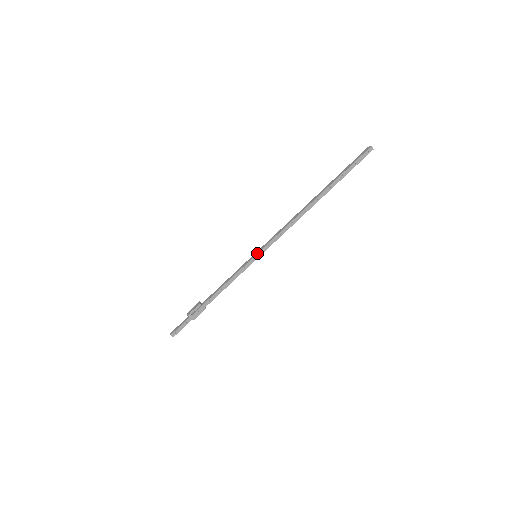
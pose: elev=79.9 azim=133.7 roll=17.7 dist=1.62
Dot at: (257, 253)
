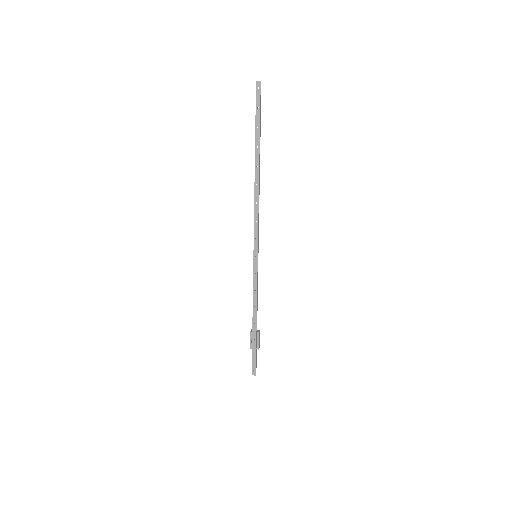
Dot at: (253, 253)
